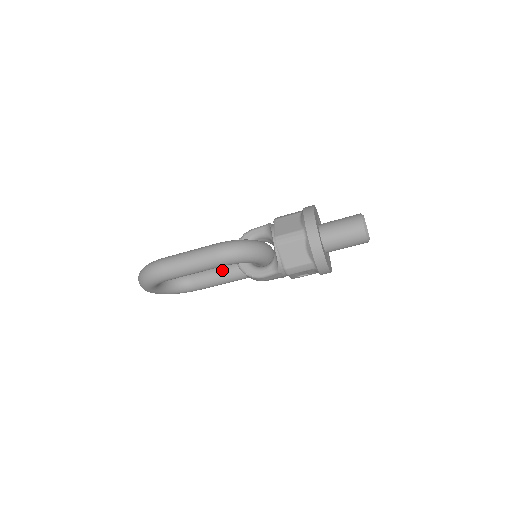
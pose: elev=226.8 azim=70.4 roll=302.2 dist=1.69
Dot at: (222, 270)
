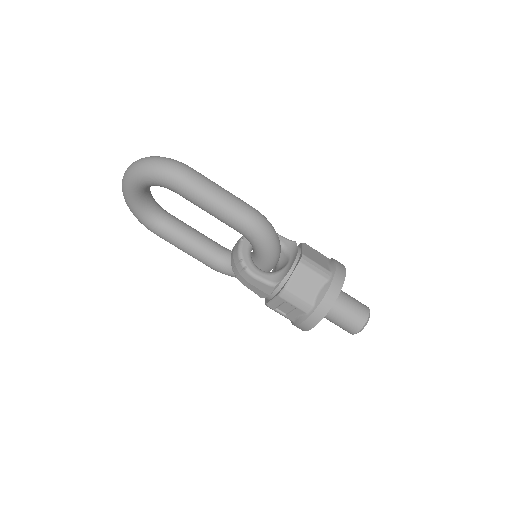
Dot at: (202, 239)
